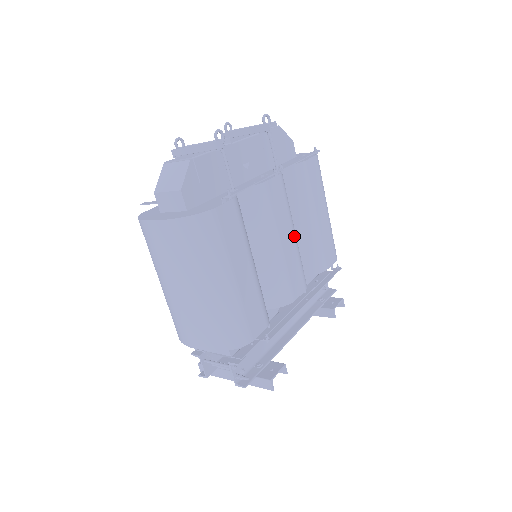
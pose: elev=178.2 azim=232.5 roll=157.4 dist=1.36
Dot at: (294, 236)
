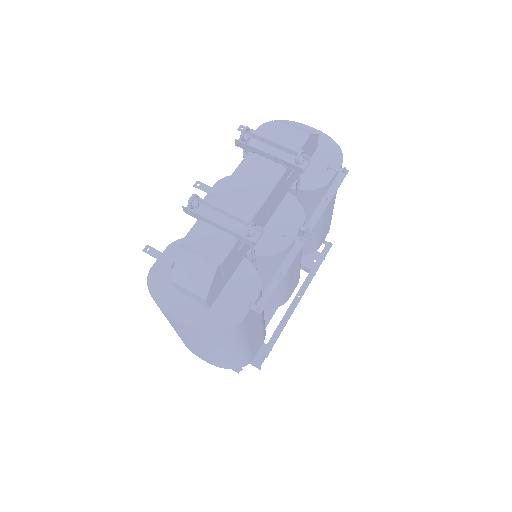
Dot at: occluded
